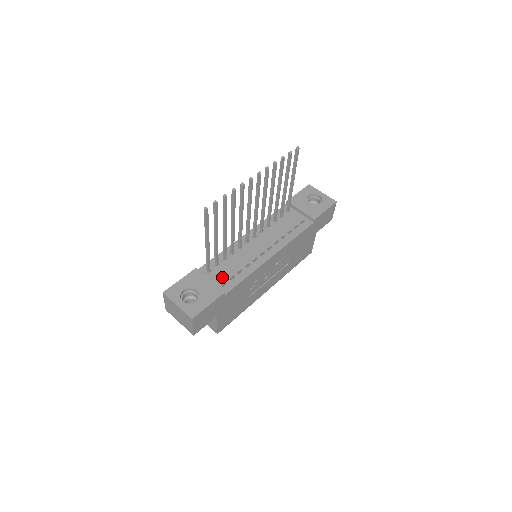
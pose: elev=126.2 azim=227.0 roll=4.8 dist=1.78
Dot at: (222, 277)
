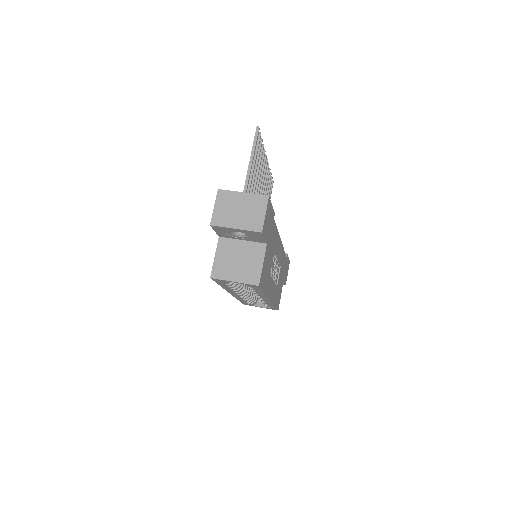
Dot at: occluded
